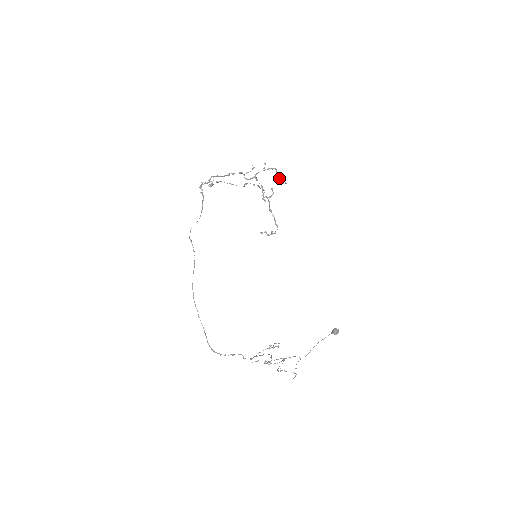
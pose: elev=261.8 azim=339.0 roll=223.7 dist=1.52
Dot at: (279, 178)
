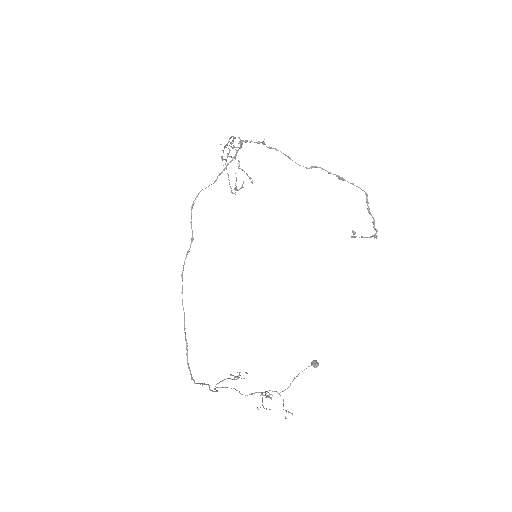
Dot at: occluded
